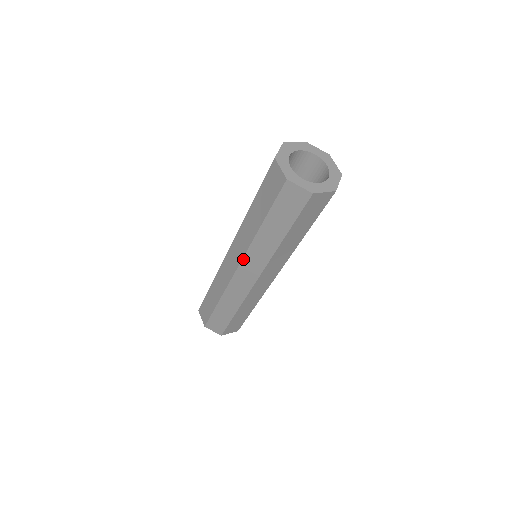
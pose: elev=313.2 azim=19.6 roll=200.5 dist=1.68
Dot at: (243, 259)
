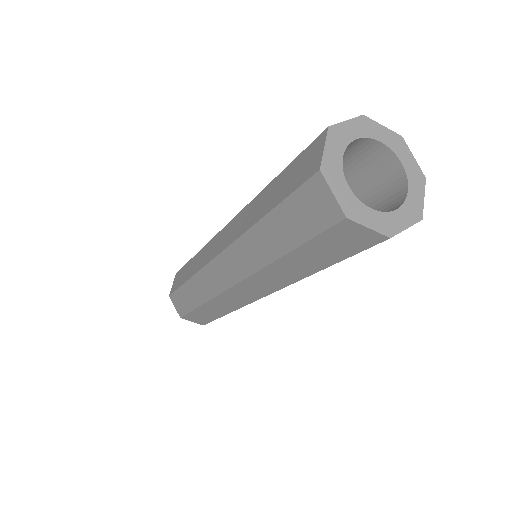
Dot at: (227, 249)
